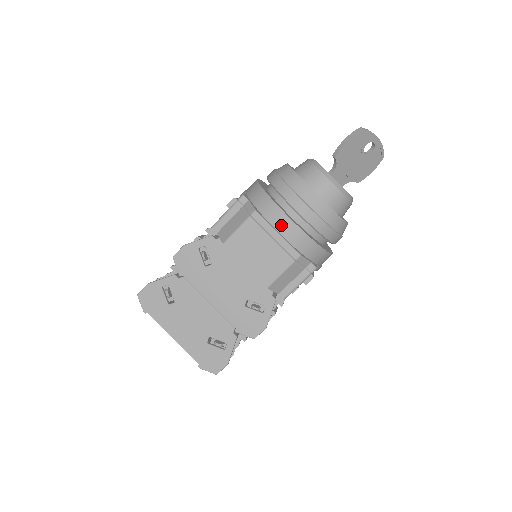
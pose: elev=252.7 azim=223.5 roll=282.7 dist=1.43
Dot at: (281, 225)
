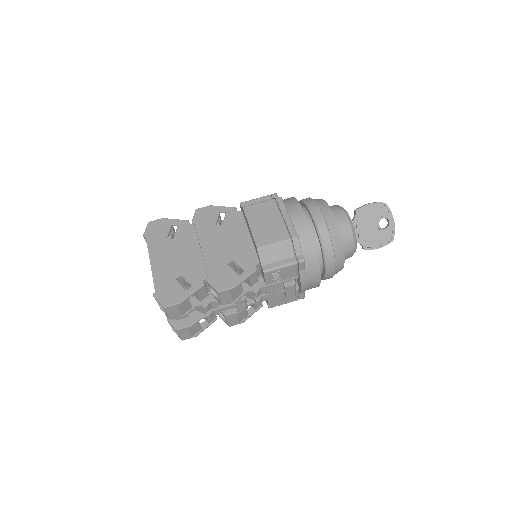
Dot at: (295, 213)
